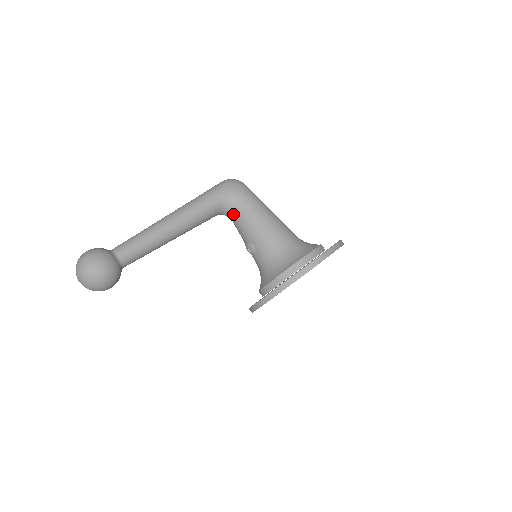
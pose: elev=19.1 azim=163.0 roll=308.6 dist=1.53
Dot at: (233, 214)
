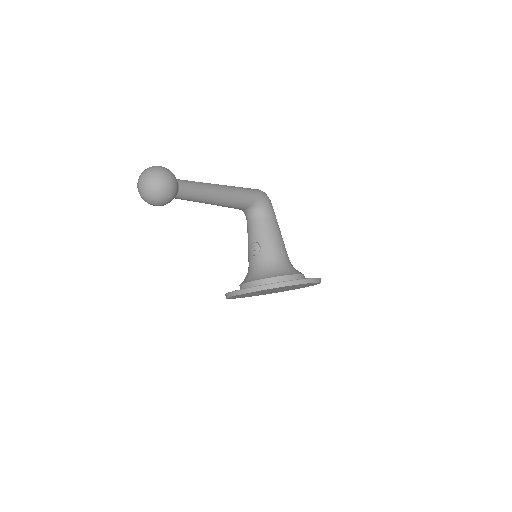
Dot at: (256, 216)
